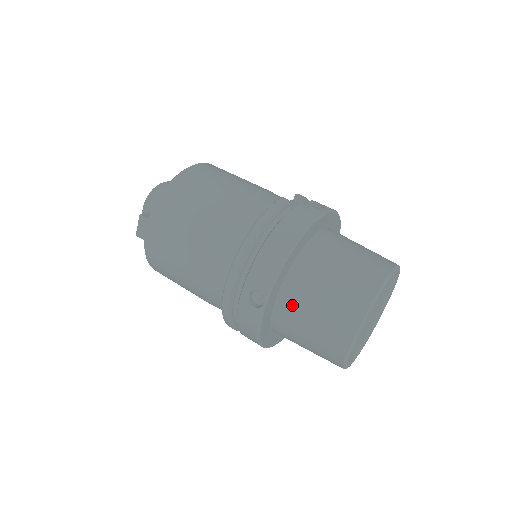
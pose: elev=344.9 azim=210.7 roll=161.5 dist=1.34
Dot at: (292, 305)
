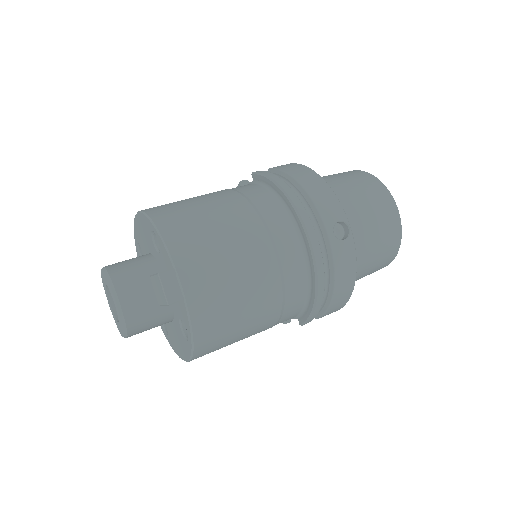
Dot at: (352, 224)
